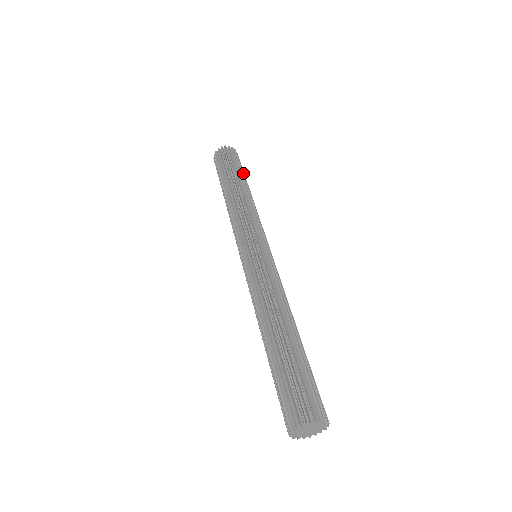
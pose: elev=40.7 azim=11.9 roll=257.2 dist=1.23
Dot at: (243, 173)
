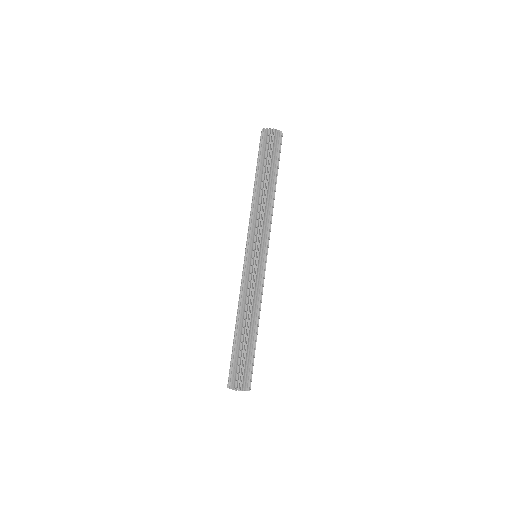
Dot at: (268, 164)
